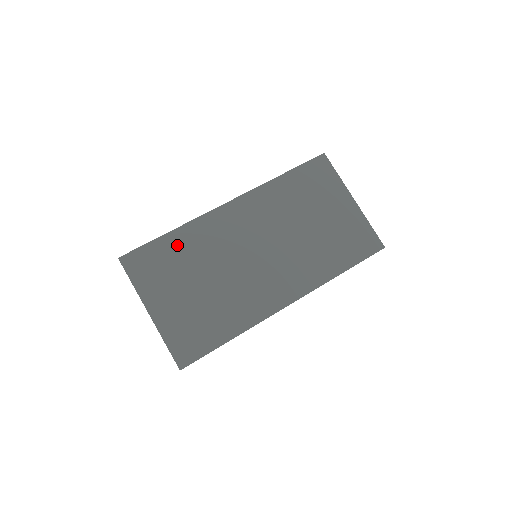
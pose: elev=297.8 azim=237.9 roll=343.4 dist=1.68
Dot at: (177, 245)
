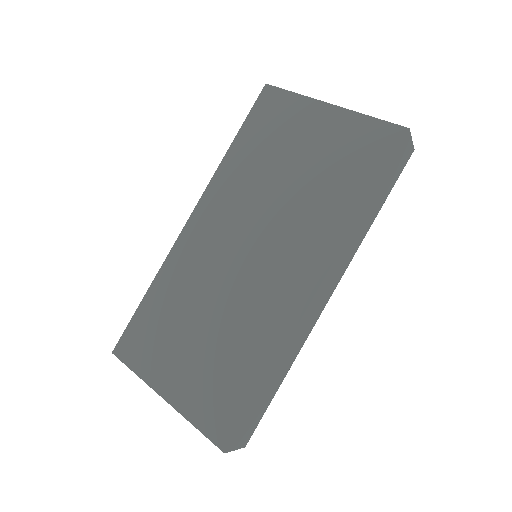
Dot at: (159, 301)
